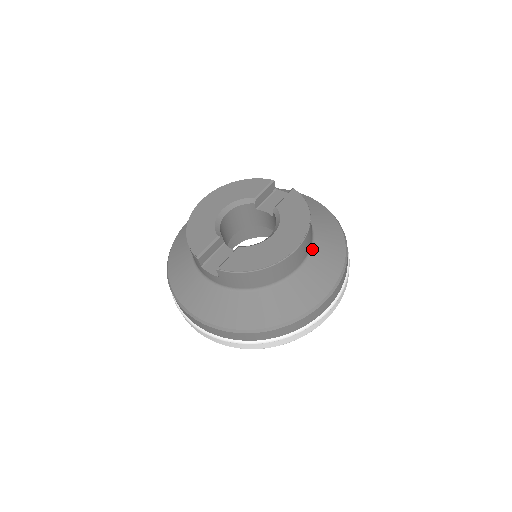
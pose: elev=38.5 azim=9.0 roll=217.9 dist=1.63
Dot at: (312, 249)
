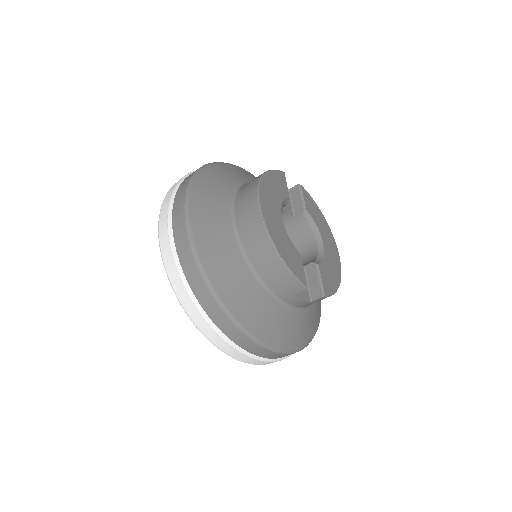
Dot at: occluded
